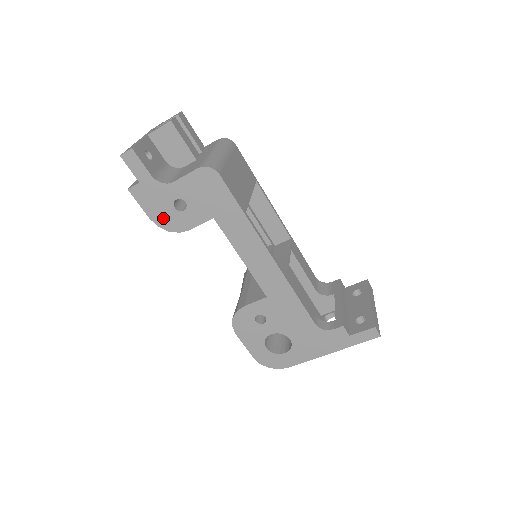
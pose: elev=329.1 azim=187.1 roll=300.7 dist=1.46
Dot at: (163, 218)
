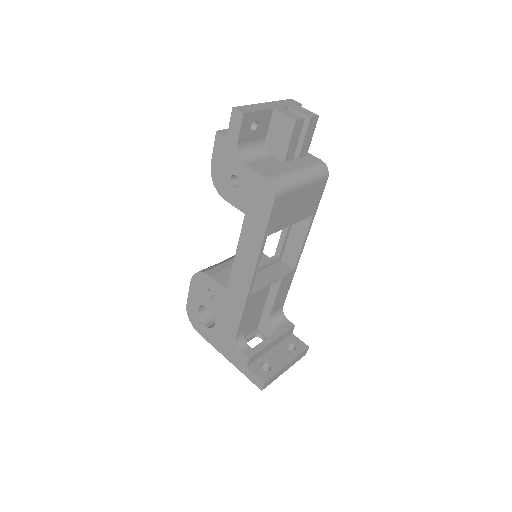
Dot at: (218, 173)
